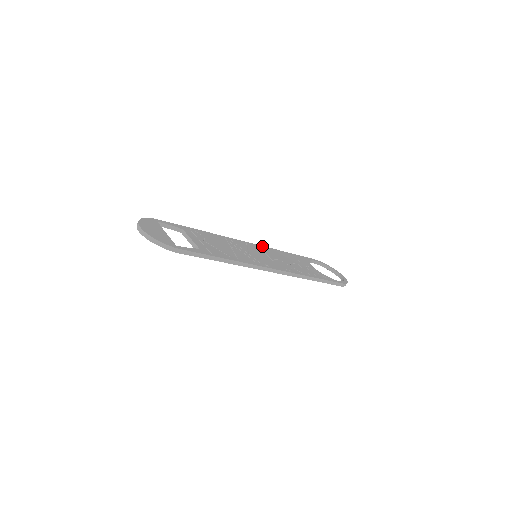
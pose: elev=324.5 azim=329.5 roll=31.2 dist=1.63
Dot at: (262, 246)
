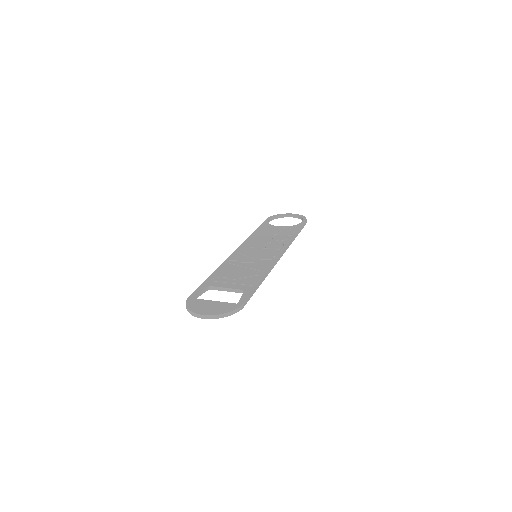
Dot at: (242, 244)
